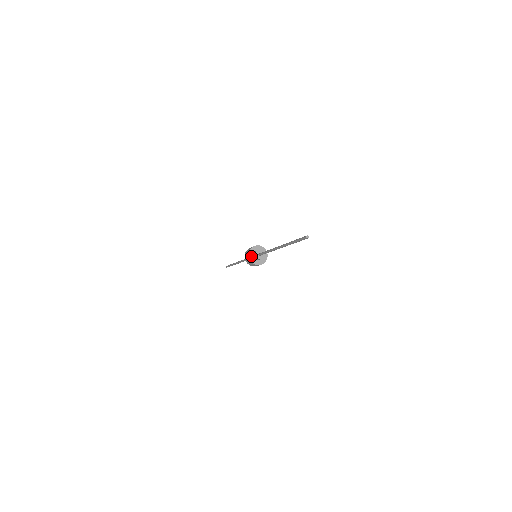
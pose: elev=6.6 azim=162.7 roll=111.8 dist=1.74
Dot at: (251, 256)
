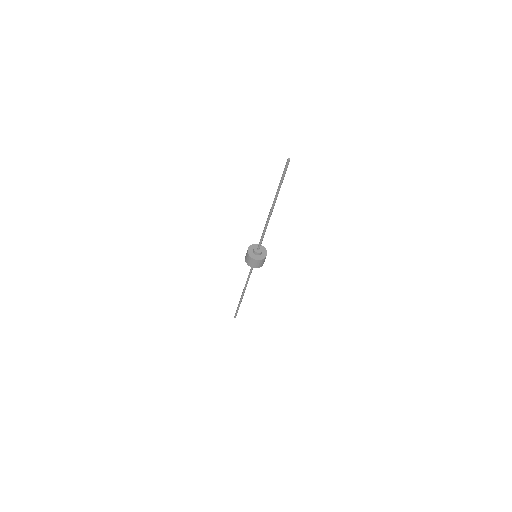
Dot at: (251, 249)
